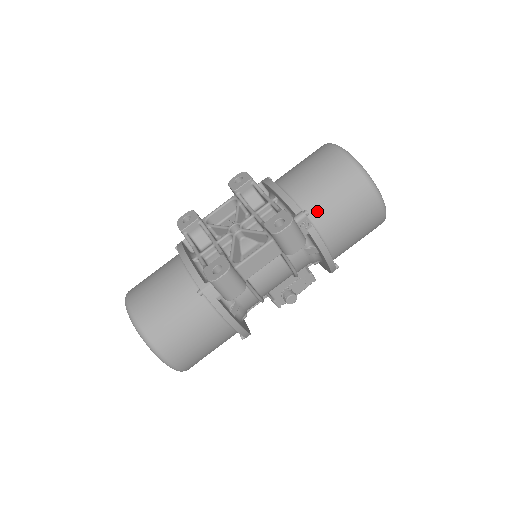
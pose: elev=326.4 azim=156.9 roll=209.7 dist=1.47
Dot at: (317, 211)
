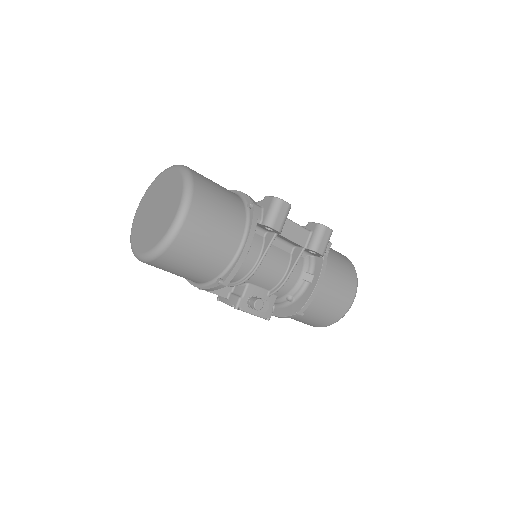
Dot at: (328, 257)
